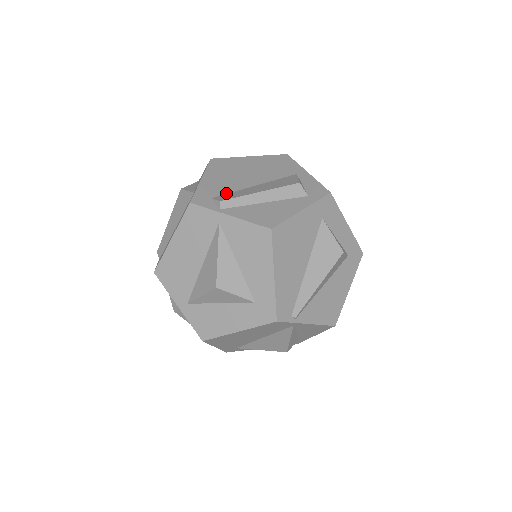
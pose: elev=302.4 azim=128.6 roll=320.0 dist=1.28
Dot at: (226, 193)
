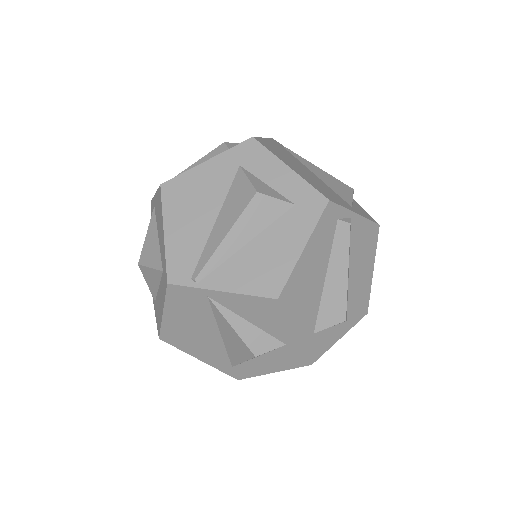
Dot at: occluded
